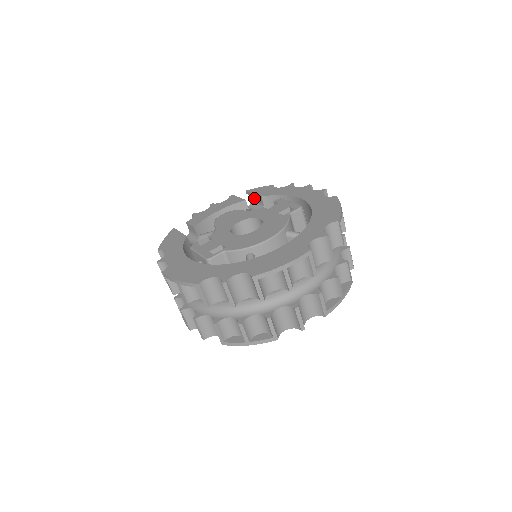
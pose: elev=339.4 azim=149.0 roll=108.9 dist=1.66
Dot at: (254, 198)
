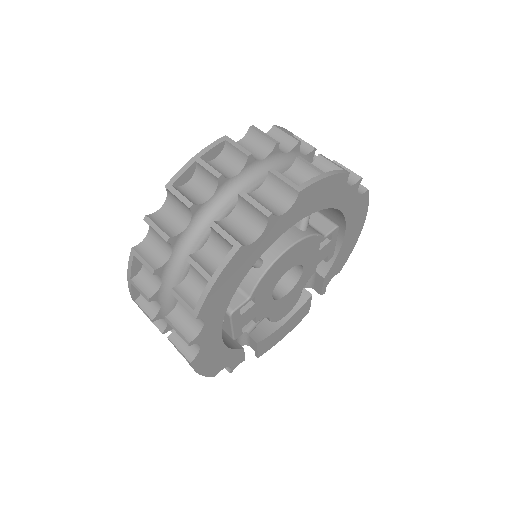
Dot at: occluded
